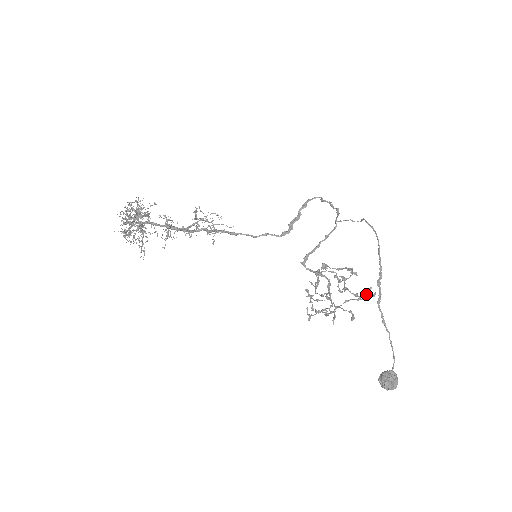
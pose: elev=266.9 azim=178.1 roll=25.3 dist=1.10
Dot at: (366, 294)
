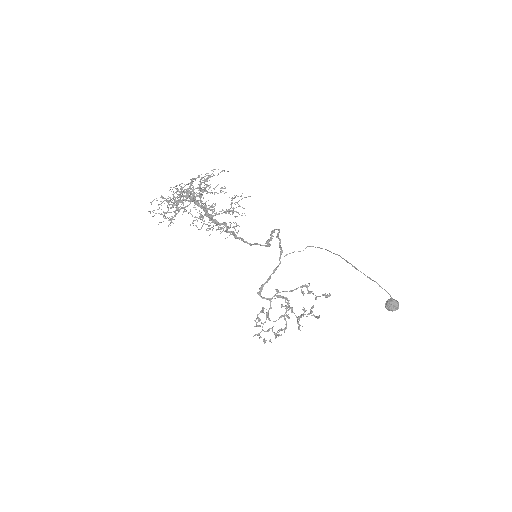
Dot at: (325, 294)
